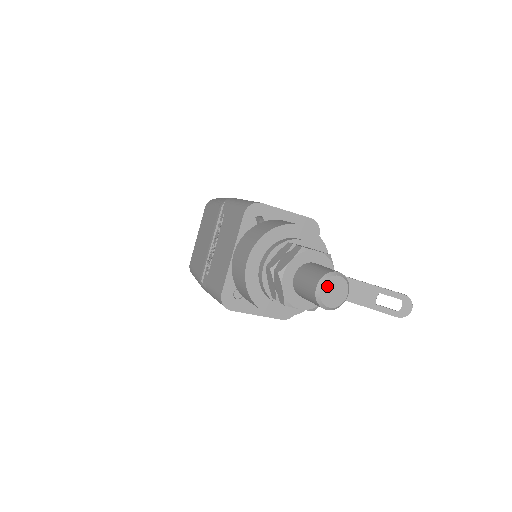
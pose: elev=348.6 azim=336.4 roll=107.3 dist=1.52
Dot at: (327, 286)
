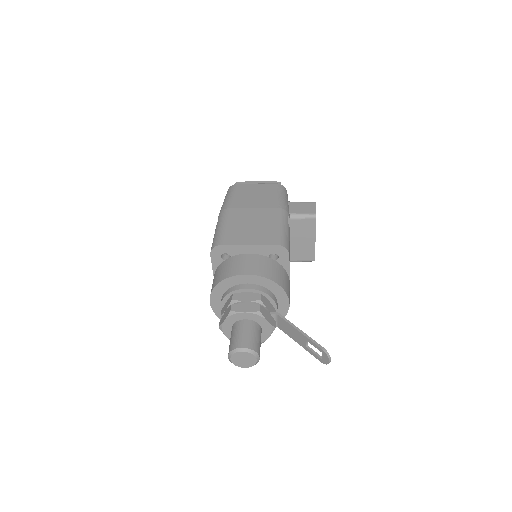
Dot at: (235, 358)
